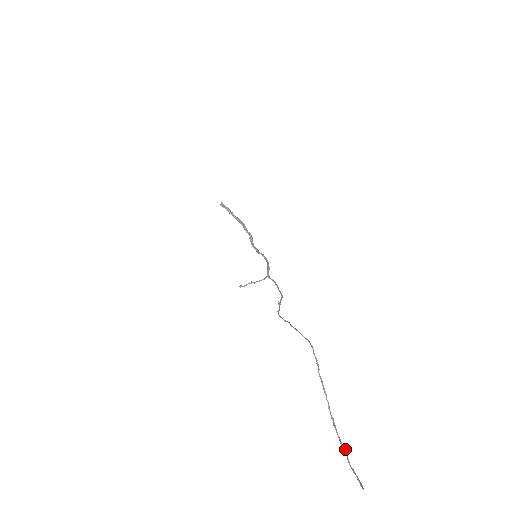
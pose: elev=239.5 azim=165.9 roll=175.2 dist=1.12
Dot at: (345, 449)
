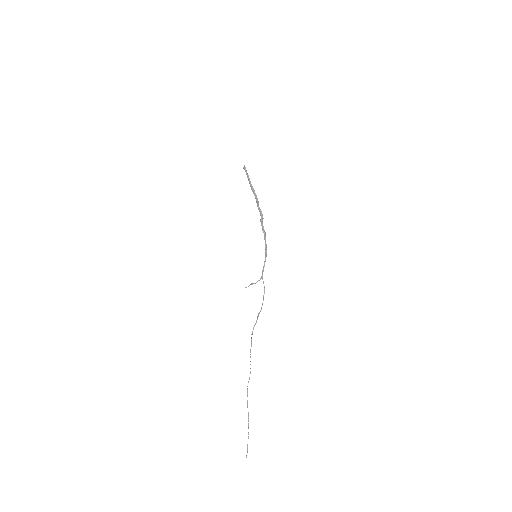
Dot at: (248, 438)
